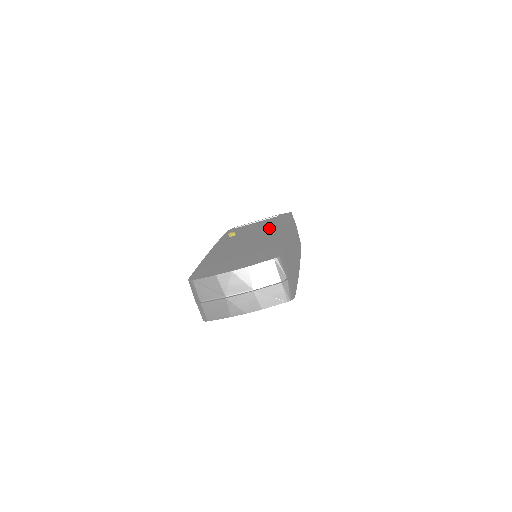
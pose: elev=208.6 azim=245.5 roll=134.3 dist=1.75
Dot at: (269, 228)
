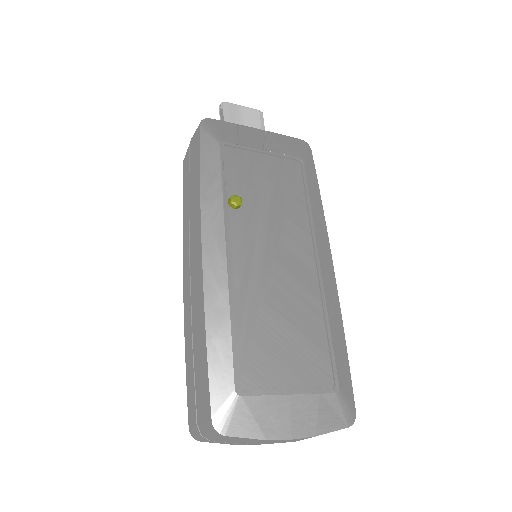
Dot at: (303, 237)
